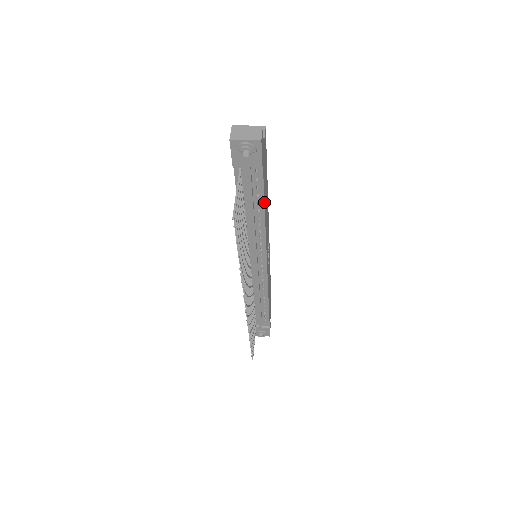
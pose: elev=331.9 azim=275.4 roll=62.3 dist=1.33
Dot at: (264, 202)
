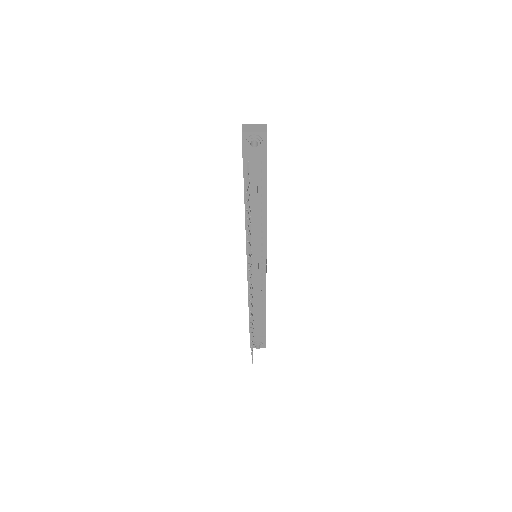
Dot at: (266, 194)
